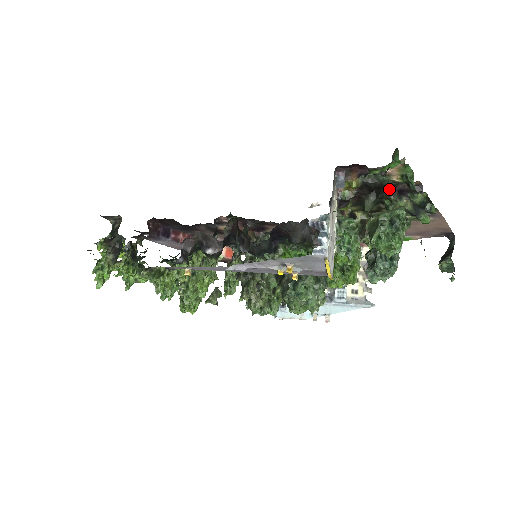
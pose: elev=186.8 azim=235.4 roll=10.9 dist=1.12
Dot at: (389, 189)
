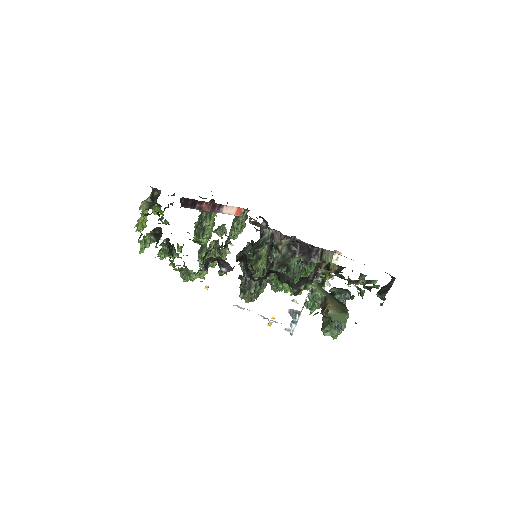
Dot at: (351, 280)
